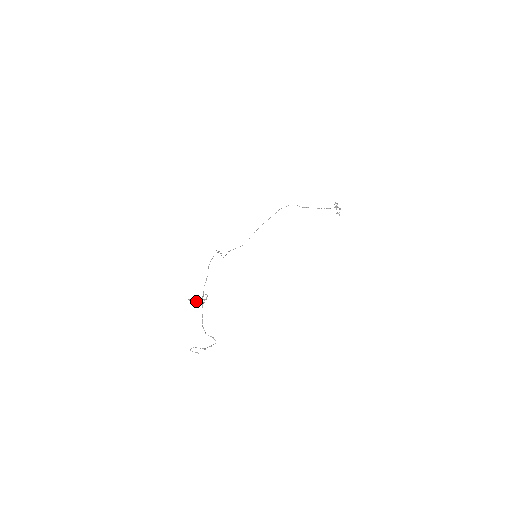
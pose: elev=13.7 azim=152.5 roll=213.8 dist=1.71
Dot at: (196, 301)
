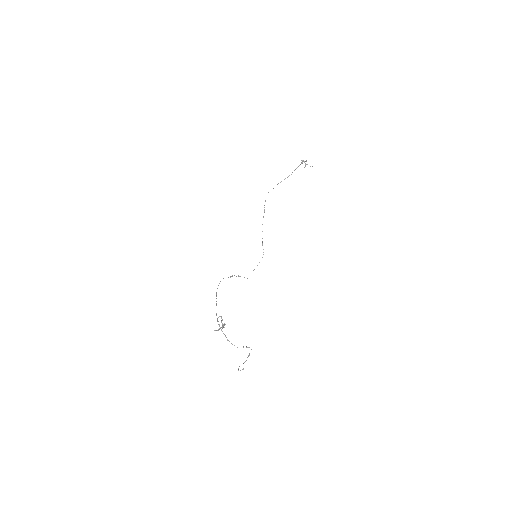
Dot at: (222, 328)
